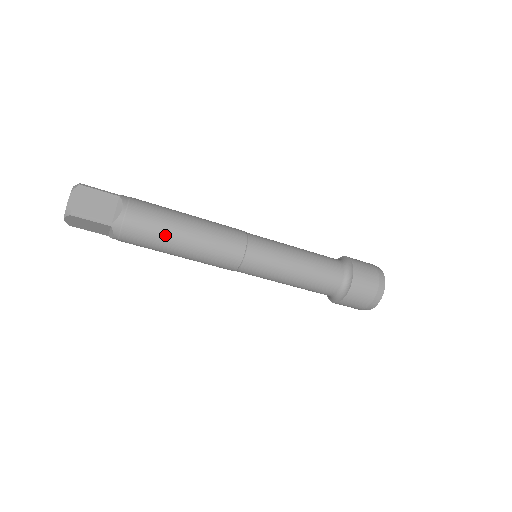
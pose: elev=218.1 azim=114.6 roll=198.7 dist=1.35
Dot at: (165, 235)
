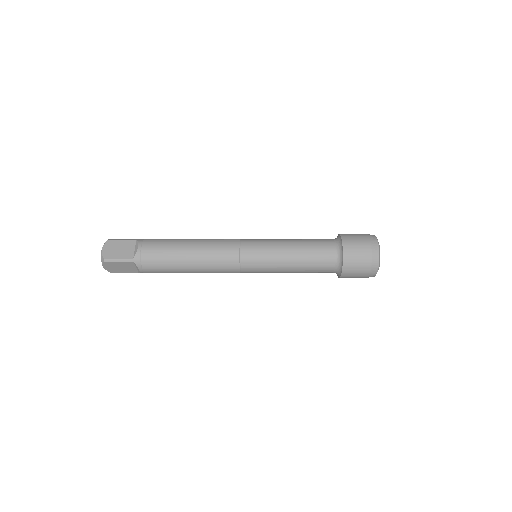
Dot at: occluded
